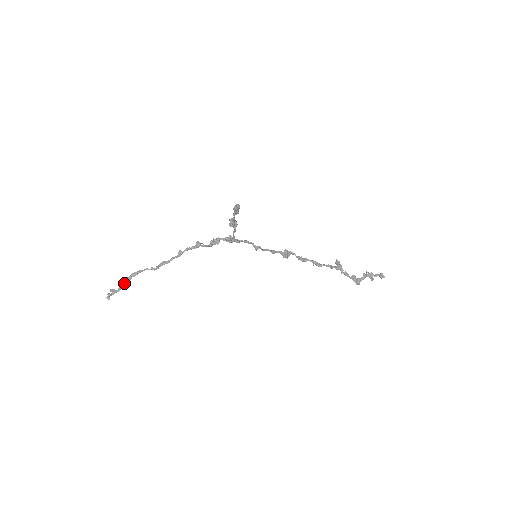
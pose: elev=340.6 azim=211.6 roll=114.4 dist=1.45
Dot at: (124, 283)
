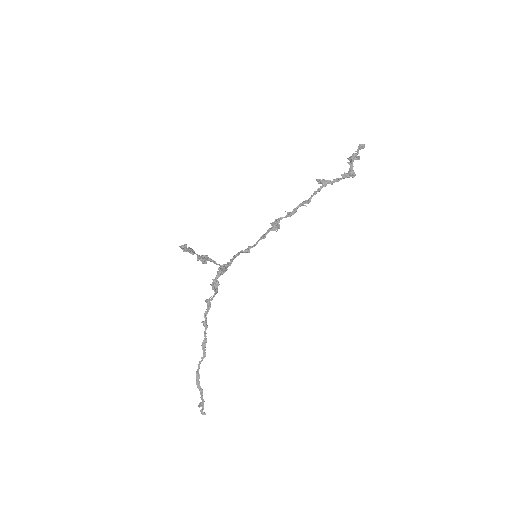
Dot at: occluded
